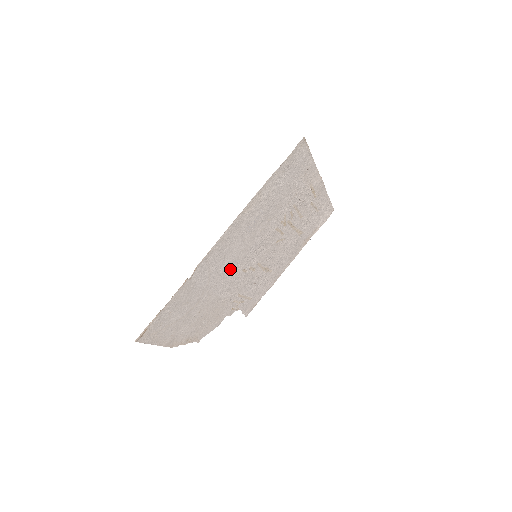
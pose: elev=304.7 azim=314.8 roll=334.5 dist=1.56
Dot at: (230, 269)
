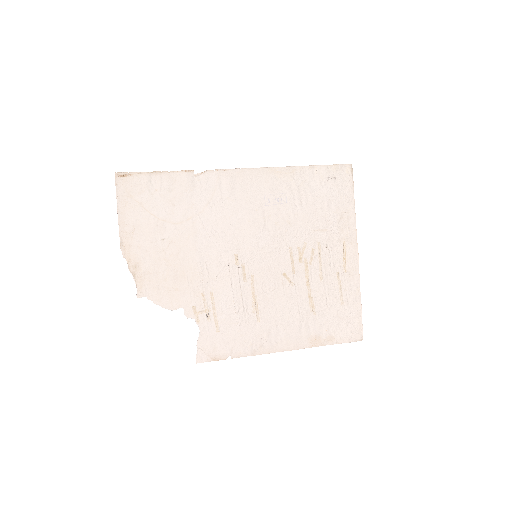
Dot at: (227, 230)
